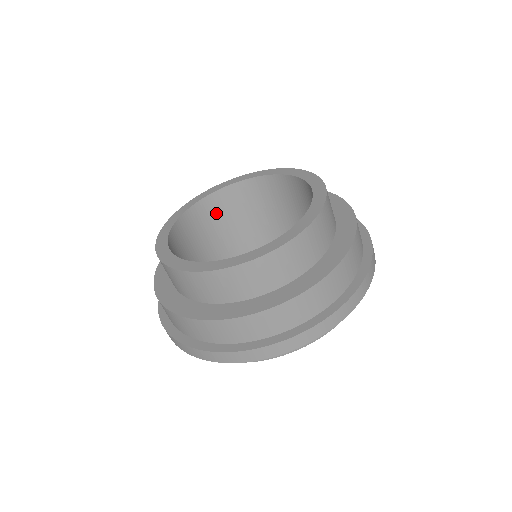
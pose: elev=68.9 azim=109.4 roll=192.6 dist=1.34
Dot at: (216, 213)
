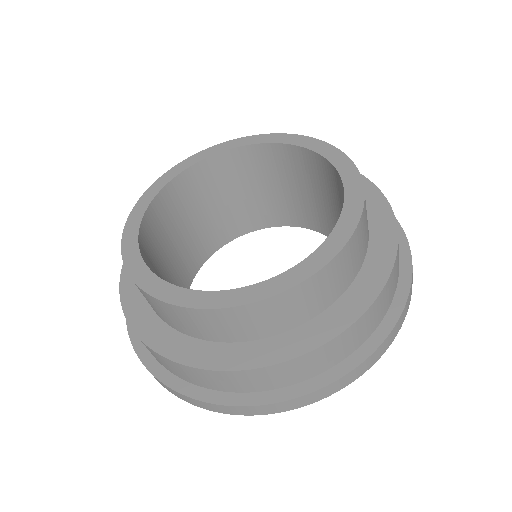
Dot at: (199, 189)
